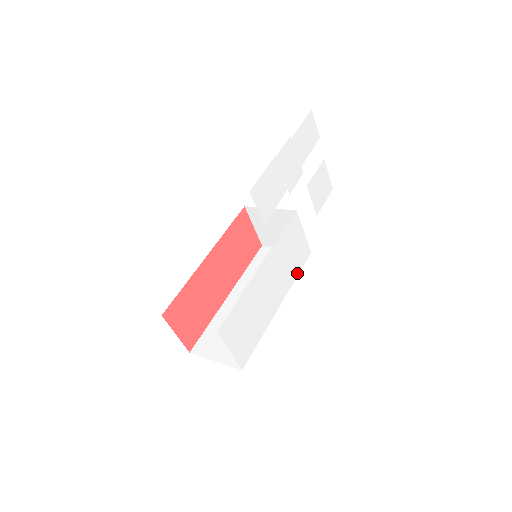
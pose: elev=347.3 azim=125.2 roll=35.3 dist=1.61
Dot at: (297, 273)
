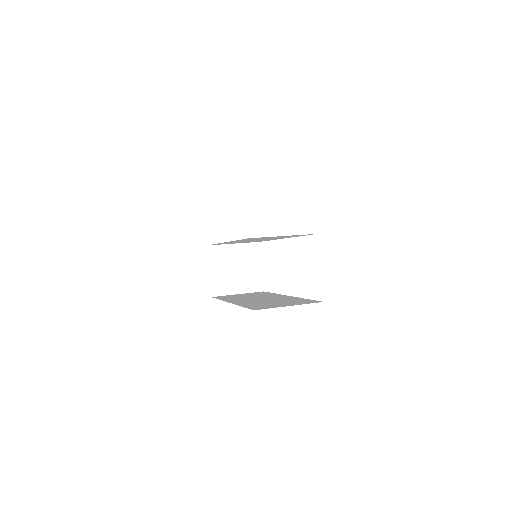
Dot at: occluded
